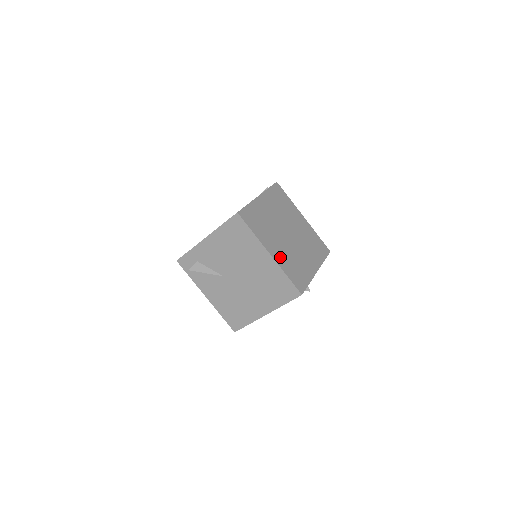
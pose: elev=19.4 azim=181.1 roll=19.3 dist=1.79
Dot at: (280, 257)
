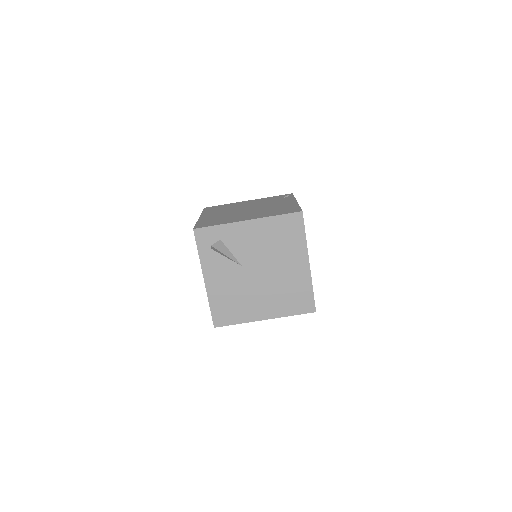
Dot at: occluded
